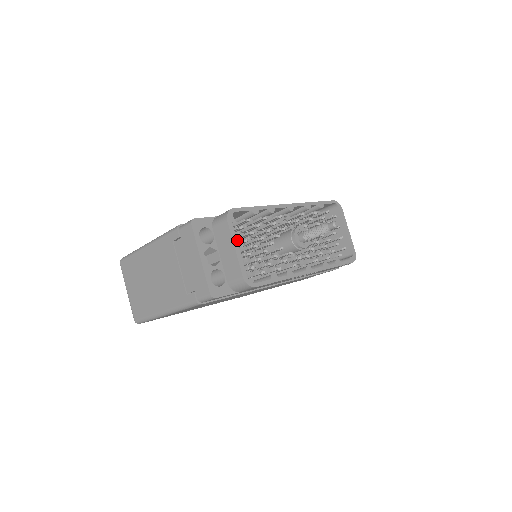
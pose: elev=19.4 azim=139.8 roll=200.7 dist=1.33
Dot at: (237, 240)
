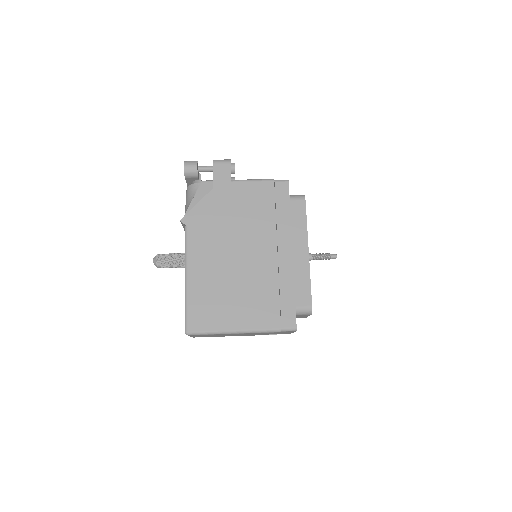
Dot at: occluded
